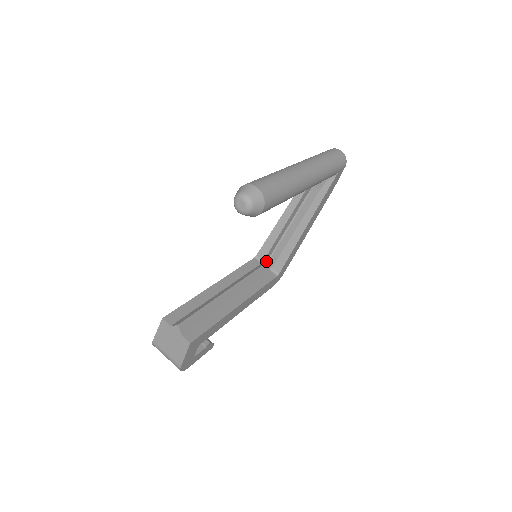
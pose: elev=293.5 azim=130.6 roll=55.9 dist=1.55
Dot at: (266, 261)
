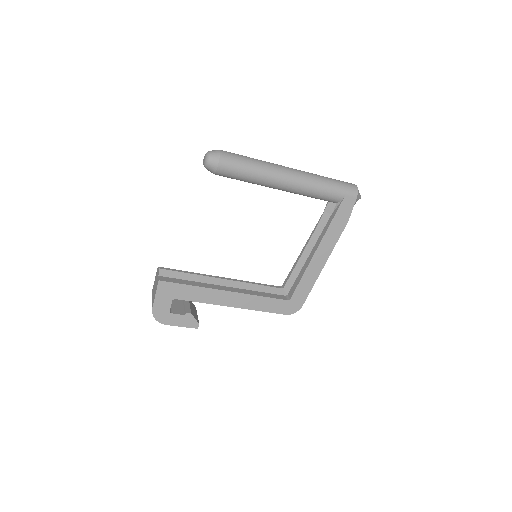
Dot at: (284, 286)
